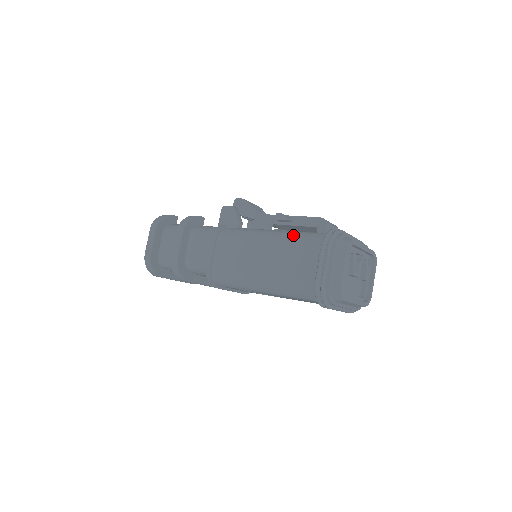
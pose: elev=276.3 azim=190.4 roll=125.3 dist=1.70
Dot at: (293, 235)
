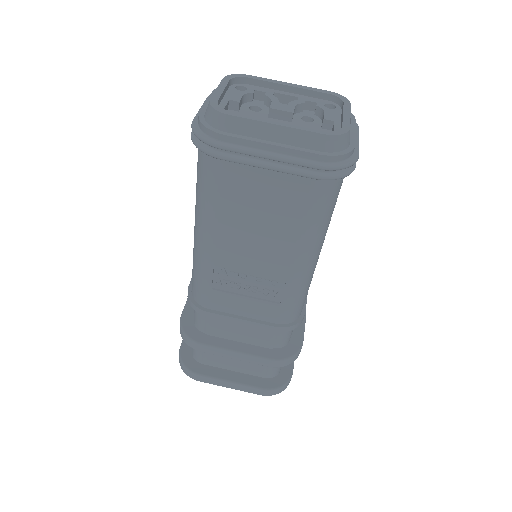
Dot at: occluded
